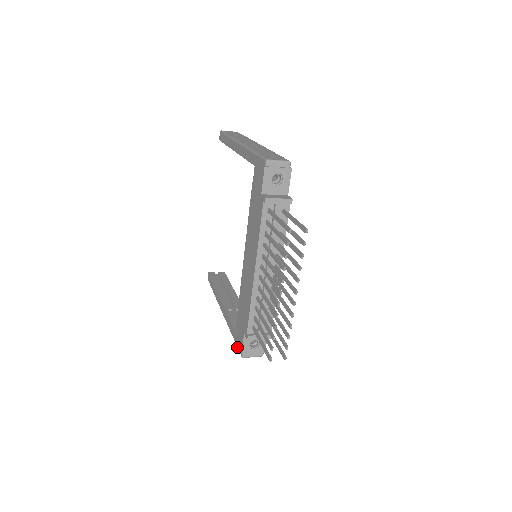
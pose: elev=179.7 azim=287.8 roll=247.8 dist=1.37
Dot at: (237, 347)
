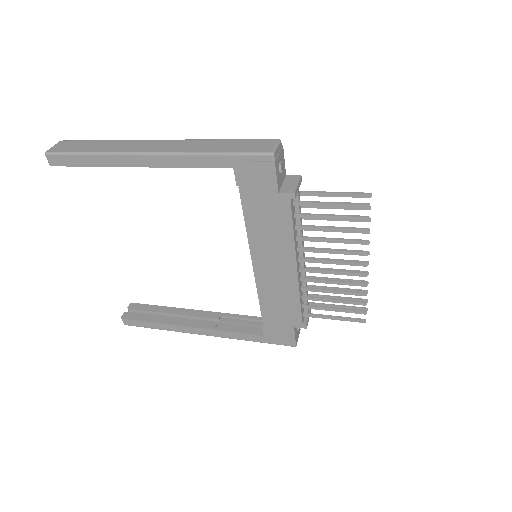
Dot at: occluded
